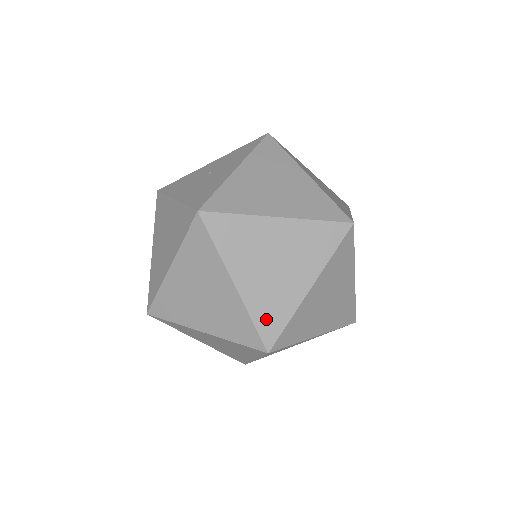
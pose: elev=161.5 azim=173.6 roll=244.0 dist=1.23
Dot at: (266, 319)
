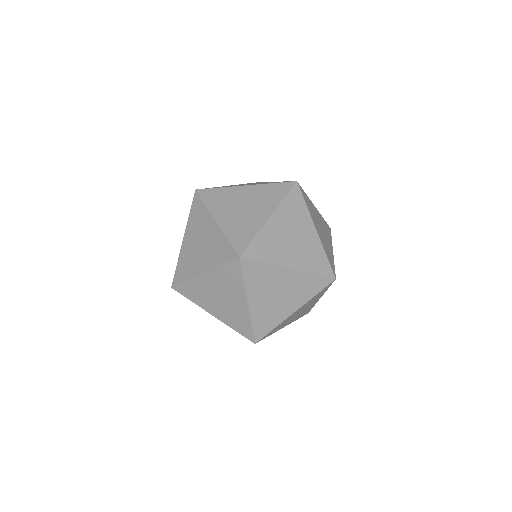
Dot at: (329, 258)
